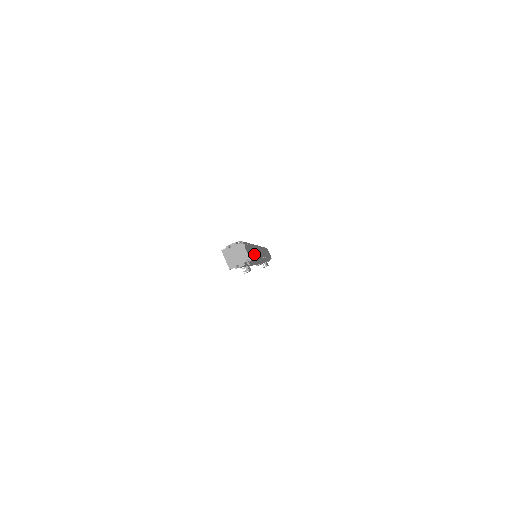
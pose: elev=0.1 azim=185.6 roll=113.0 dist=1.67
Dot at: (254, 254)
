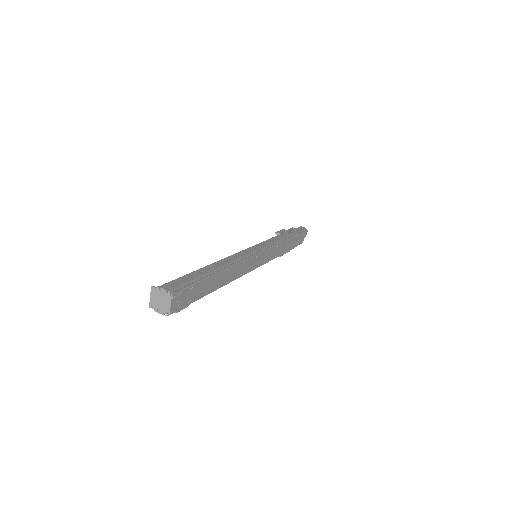
Dot at: (208, 289)
